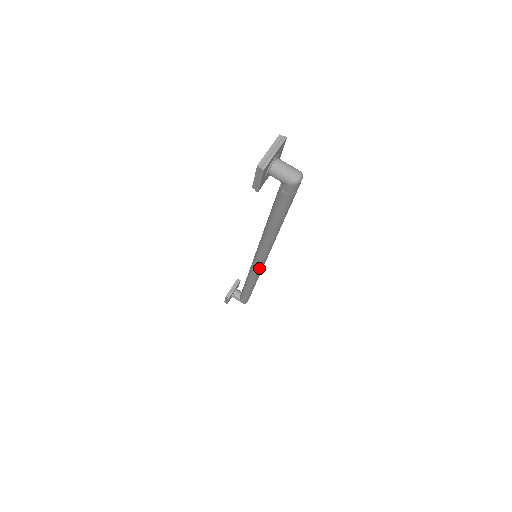
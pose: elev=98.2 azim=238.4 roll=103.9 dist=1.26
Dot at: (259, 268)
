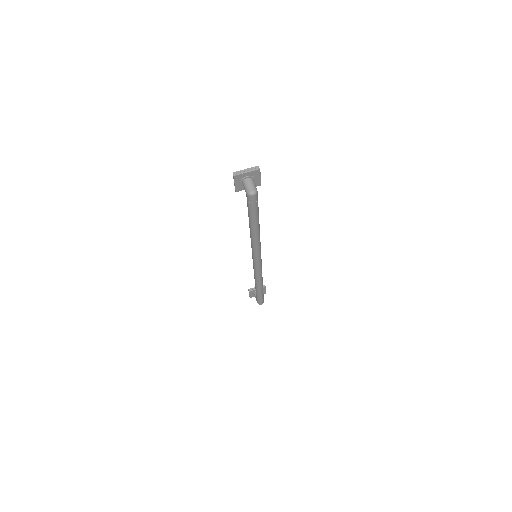
Dot at: (255, 266)
